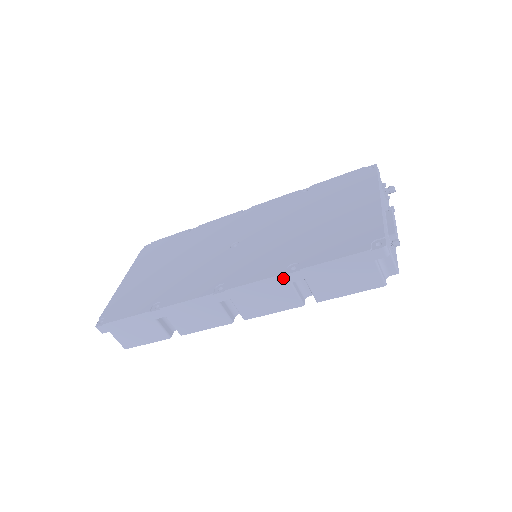
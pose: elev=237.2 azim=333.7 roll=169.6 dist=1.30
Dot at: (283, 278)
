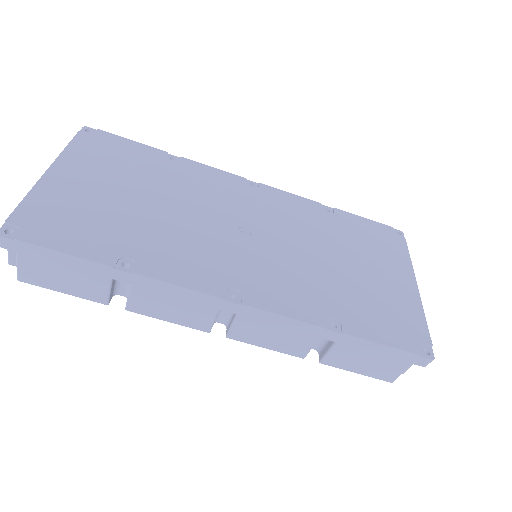
Dot at: (318, 330)
